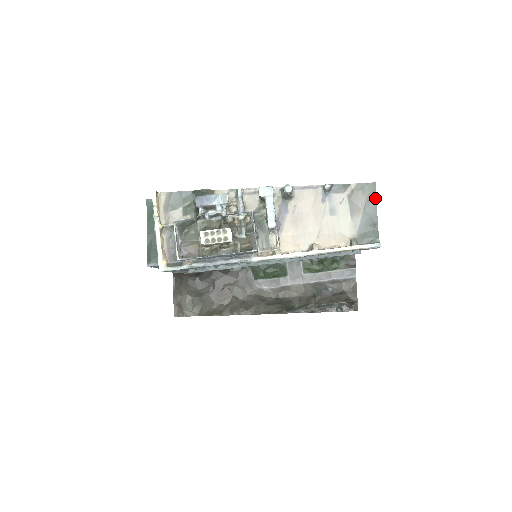
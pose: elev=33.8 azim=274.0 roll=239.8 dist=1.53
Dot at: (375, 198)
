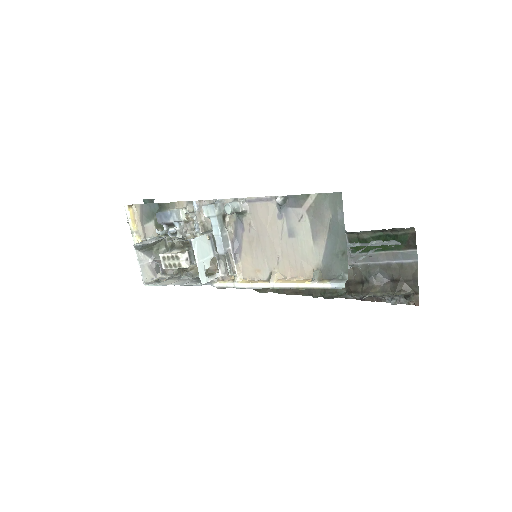
Dot at: (342, 215)
